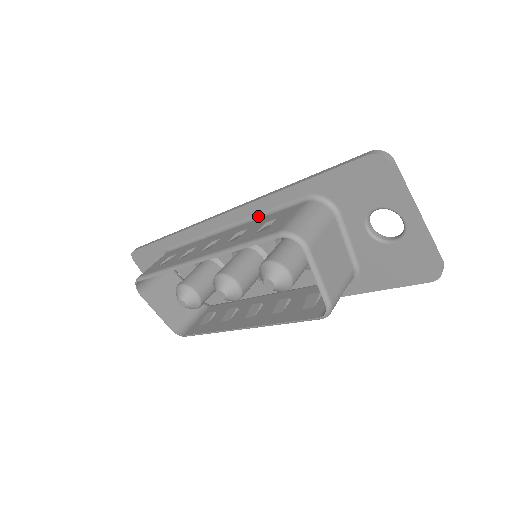
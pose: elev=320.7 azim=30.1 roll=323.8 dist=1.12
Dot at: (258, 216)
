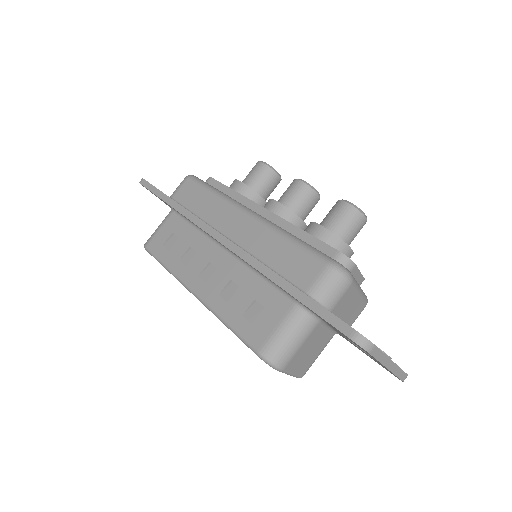
Dot at: (252, 269)
